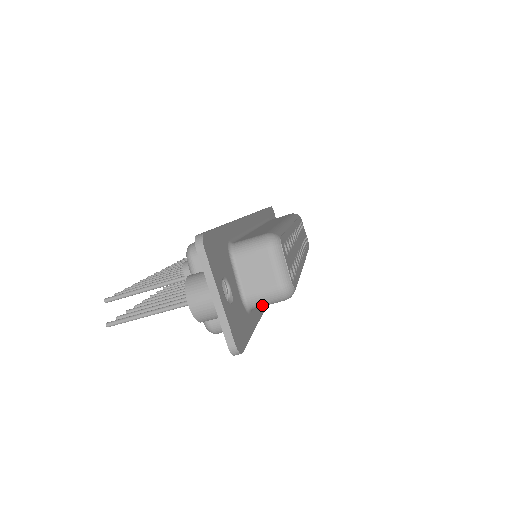
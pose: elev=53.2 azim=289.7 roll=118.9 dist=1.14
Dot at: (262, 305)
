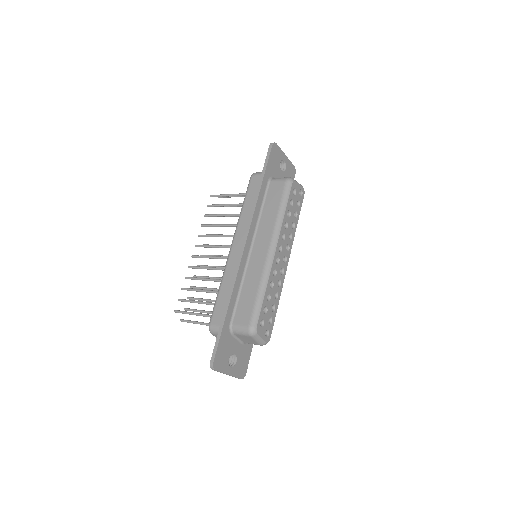
Dot at: occluded
